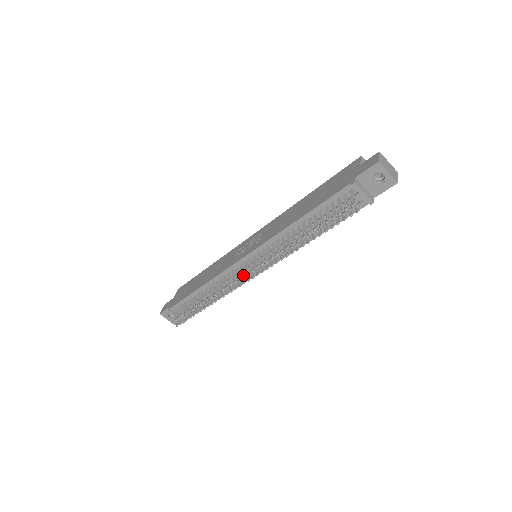
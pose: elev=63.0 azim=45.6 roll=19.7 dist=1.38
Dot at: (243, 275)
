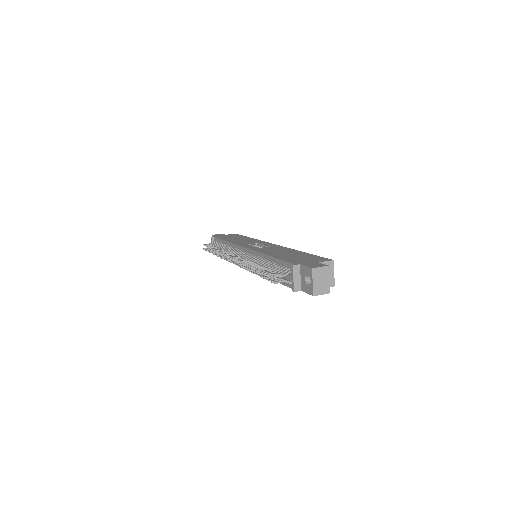
Dot at: (230, 255)
